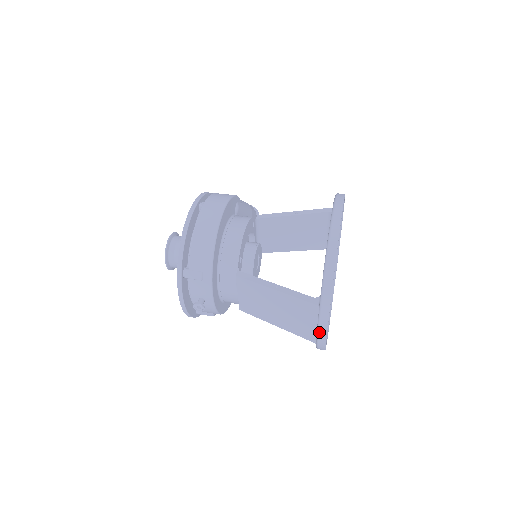
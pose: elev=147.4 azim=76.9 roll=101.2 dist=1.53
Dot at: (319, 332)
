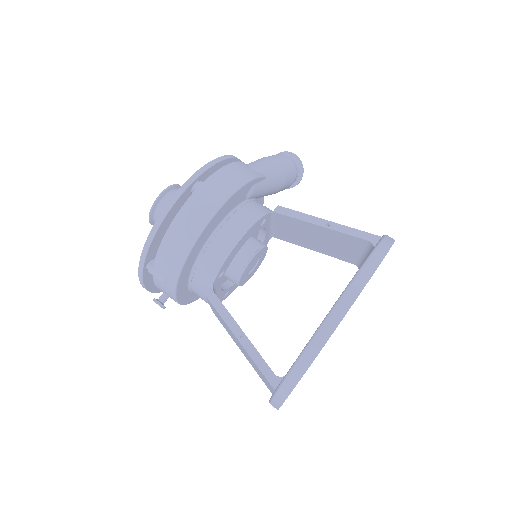
Dot at: occluded
